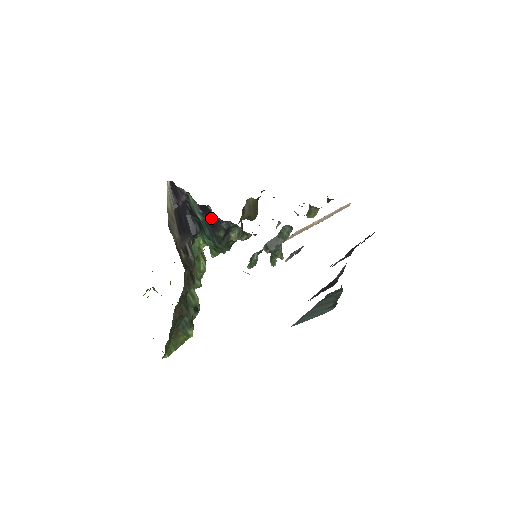
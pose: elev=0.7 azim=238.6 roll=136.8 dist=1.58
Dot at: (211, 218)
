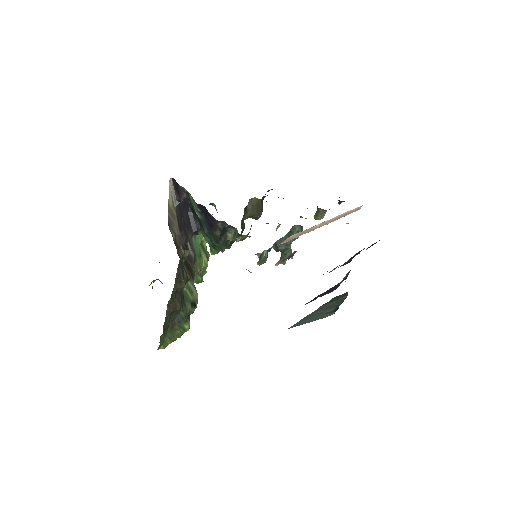
Dot at: (208, 217)
